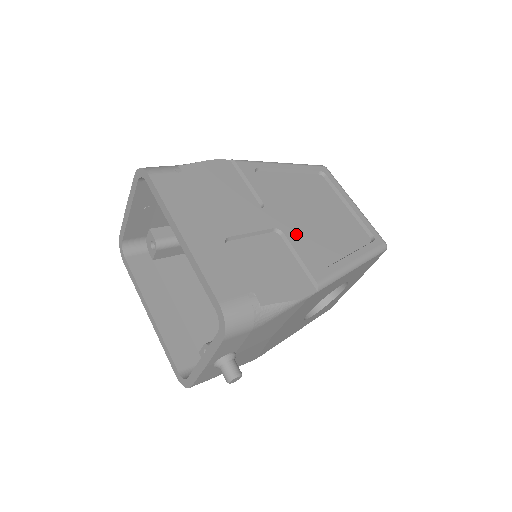
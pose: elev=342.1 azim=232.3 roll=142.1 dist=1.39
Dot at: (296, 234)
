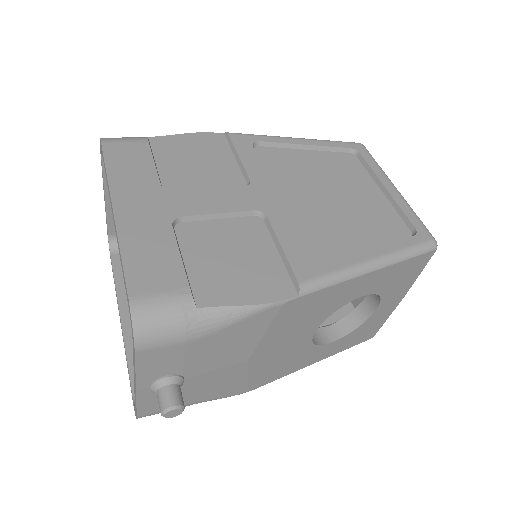
Dot at: (287, 219)
